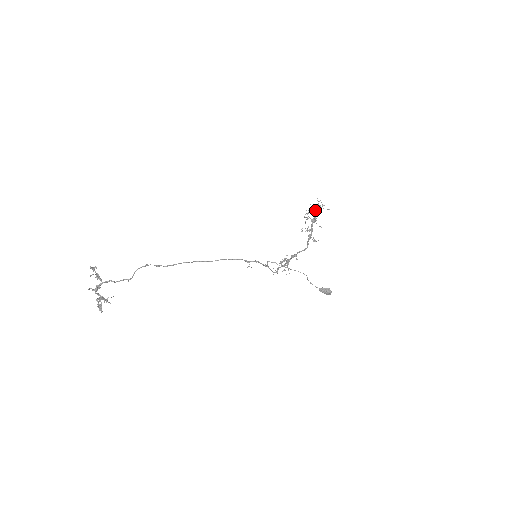
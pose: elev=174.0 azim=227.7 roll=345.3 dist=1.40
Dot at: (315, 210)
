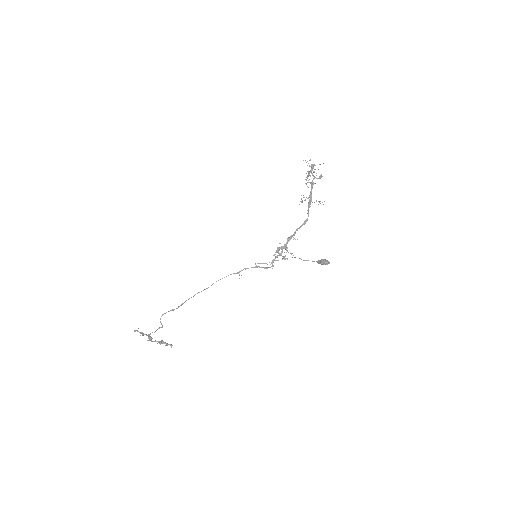
Dot at: (310, 171)
